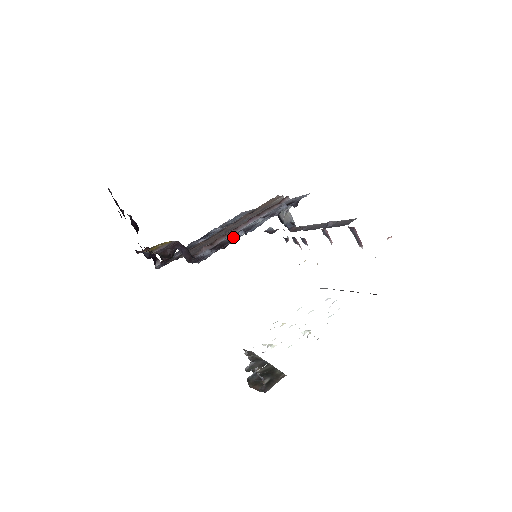
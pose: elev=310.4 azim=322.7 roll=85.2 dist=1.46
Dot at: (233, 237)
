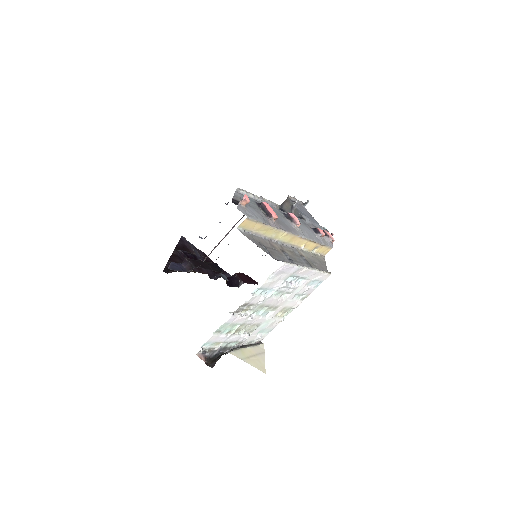
Dot at: occluded
